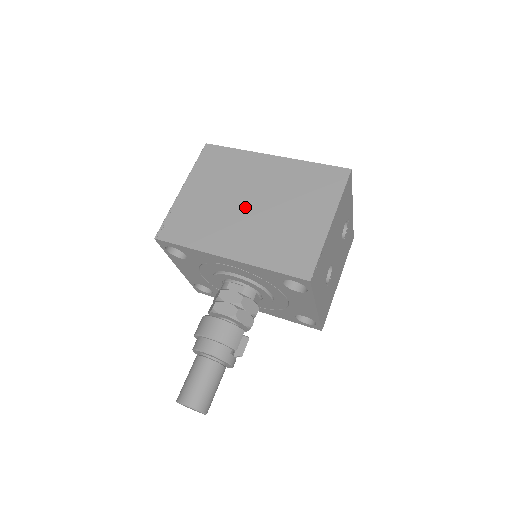
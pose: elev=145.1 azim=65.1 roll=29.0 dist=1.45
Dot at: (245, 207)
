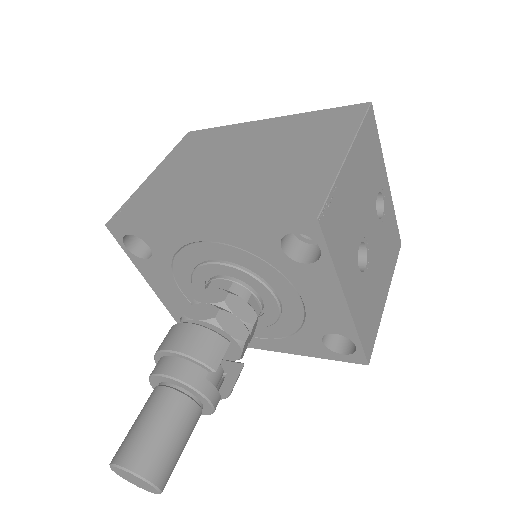
Dot at: (227, 168)
